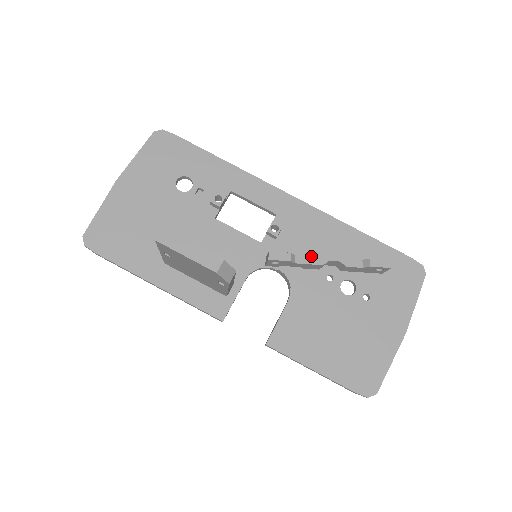
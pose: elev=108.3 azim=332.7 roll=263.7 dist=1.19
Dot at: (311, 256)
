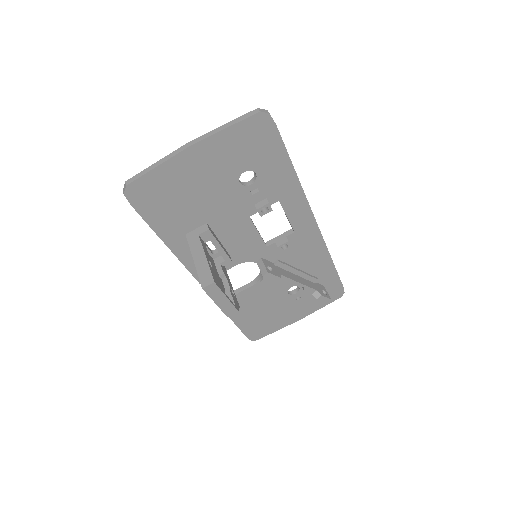
Dot at: (290, 279)
